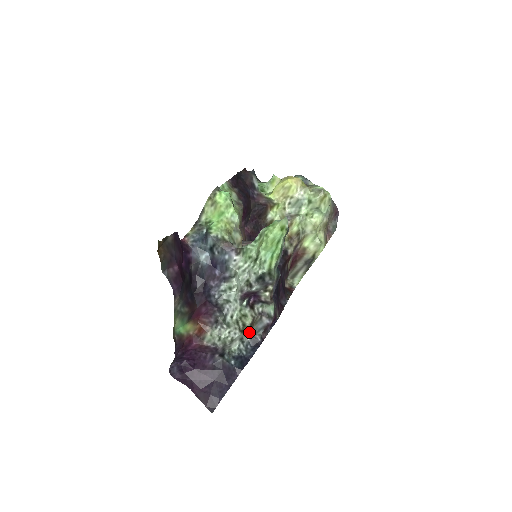
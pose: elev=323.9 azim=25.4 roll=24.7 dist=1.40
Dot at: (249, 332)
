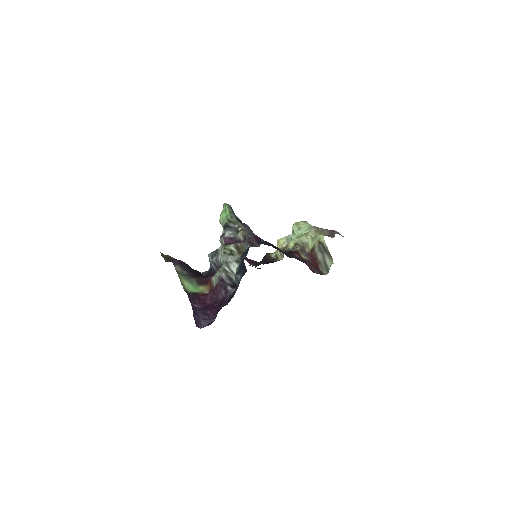
Dot at: occluded
